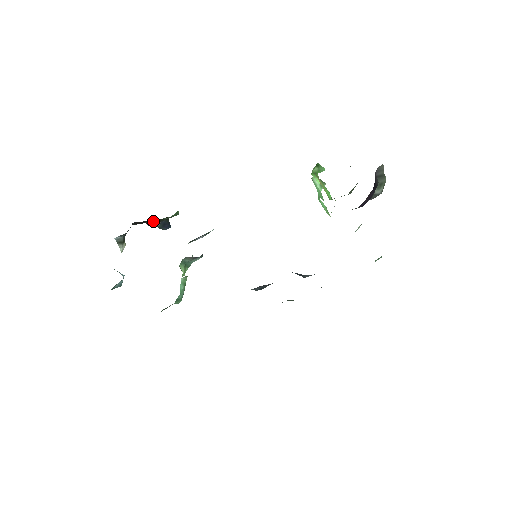
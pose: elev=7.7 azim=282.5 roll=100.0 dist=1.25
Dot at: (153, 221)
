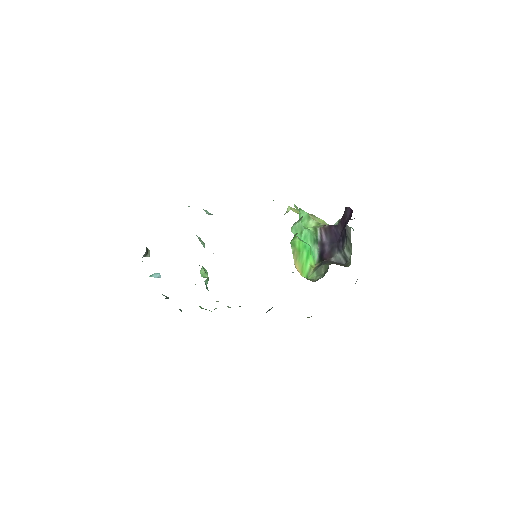
Dot at: occluded
